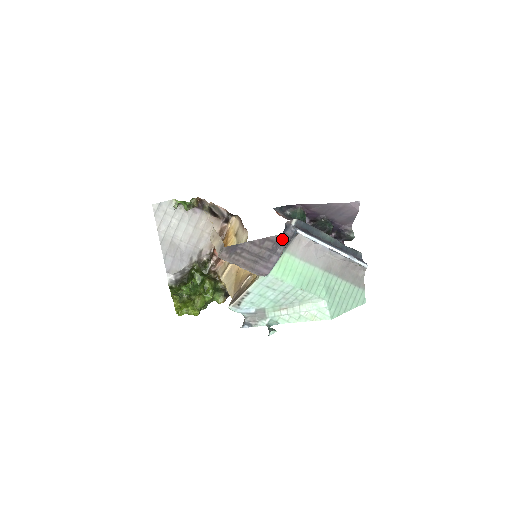
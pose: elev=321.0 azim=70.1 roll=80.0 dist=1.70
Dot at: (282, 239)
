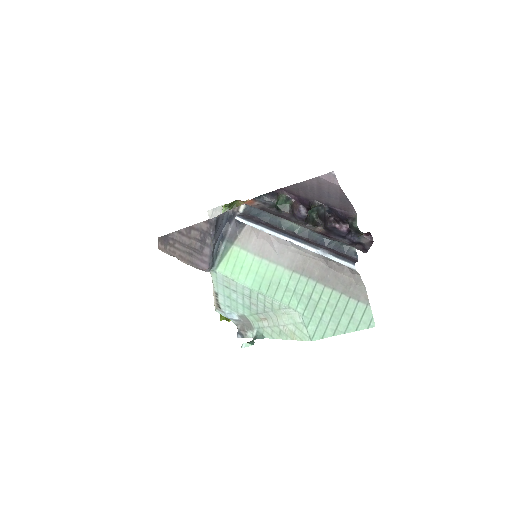
Dot at: (207, 227)
